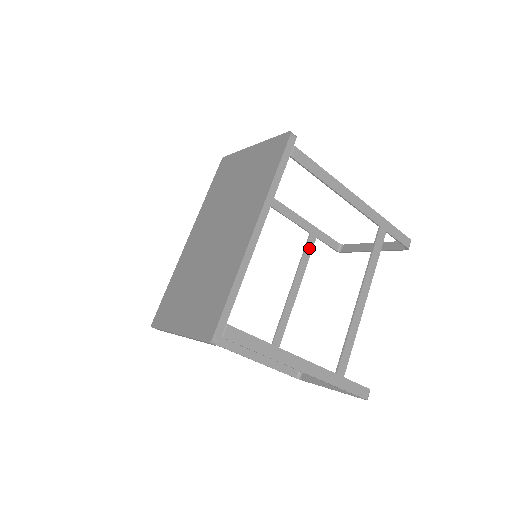
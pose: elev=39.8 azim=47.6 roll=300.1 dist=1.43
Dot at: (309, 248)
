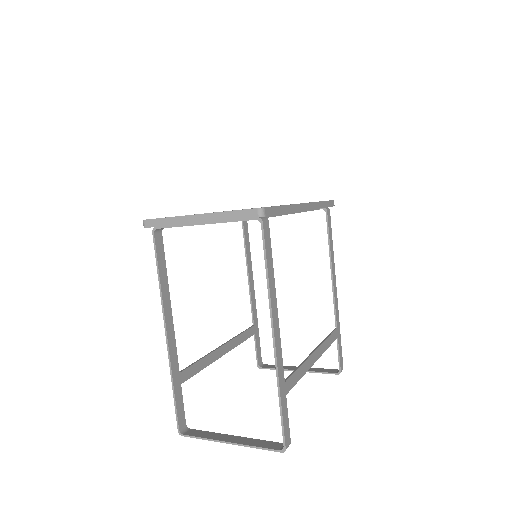
Dot at: (248, 334)
